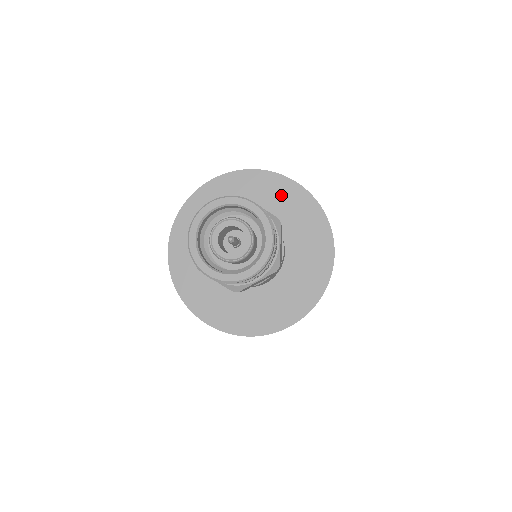
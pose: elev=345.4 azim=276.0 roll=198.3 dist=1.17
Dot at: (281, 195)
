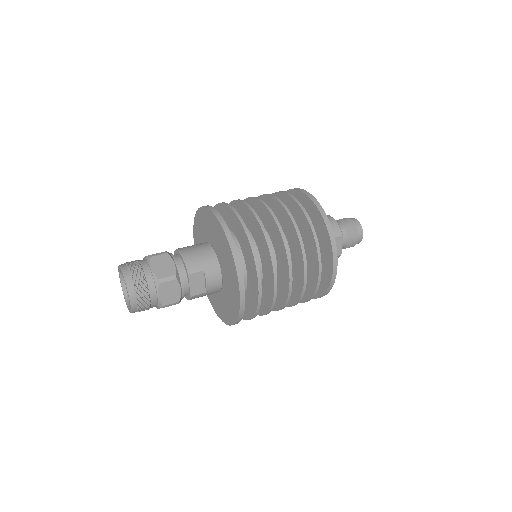
Dot at: (220, 237)
